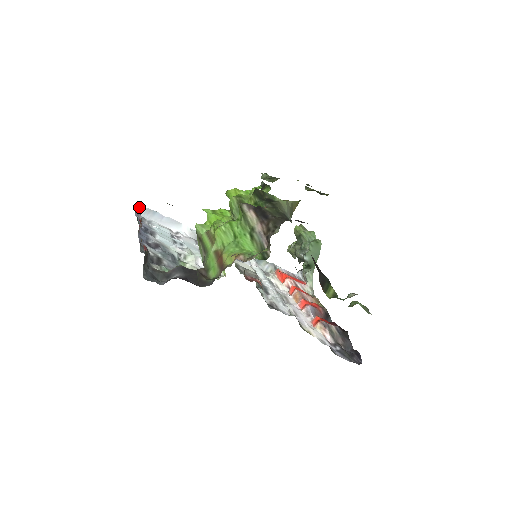
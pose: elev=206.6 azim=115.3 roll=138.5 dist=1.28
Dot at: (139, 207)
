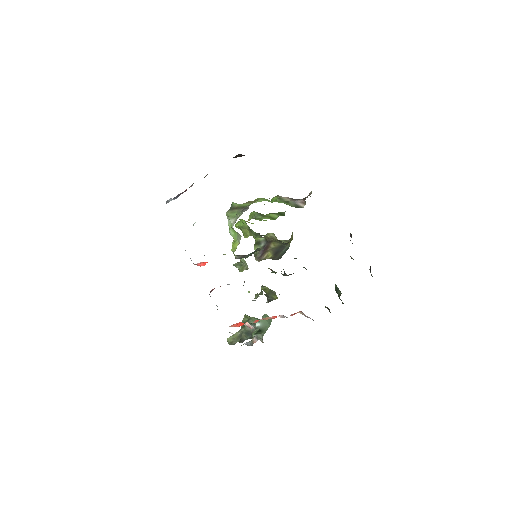
Dot at: occluded
